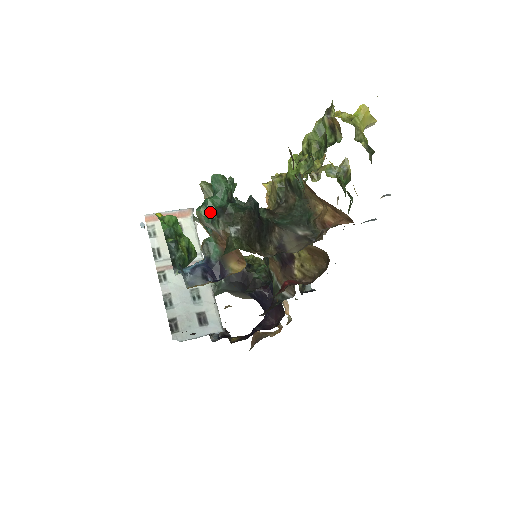
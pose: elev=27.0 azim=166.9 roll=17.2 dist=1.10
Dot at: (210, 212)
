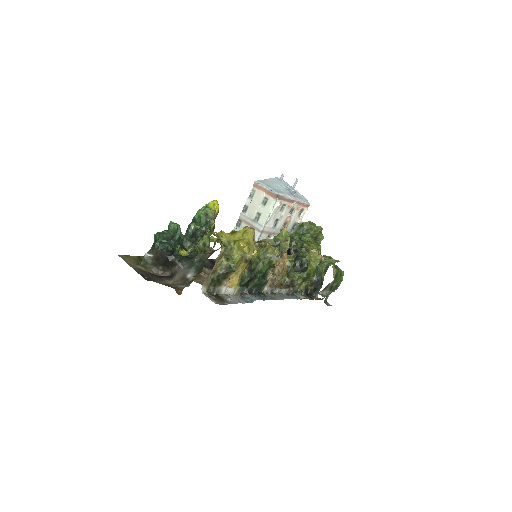
Dot at: (156, 239)
